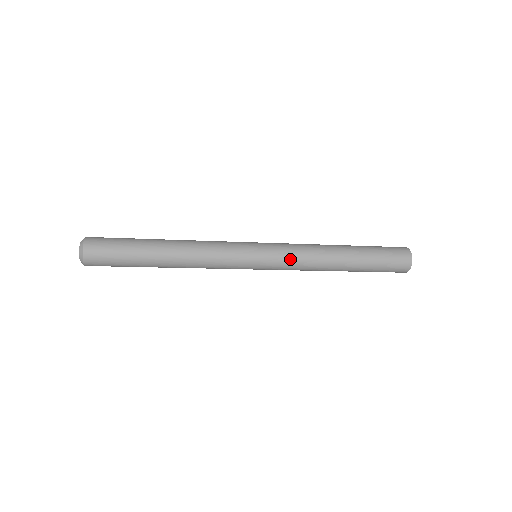
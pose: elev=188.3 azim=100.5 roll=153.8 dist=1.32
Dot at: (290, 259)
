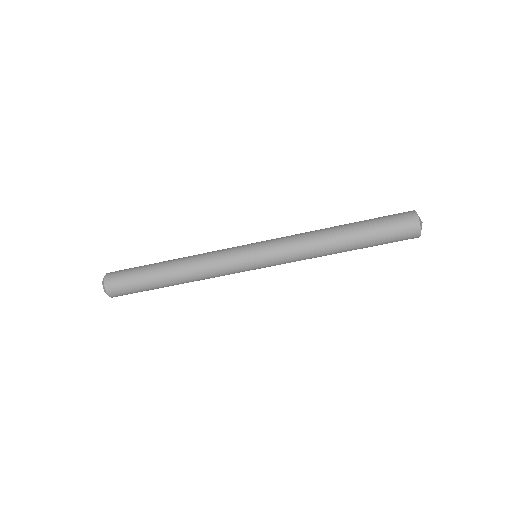
Dot at: (285, 249)
